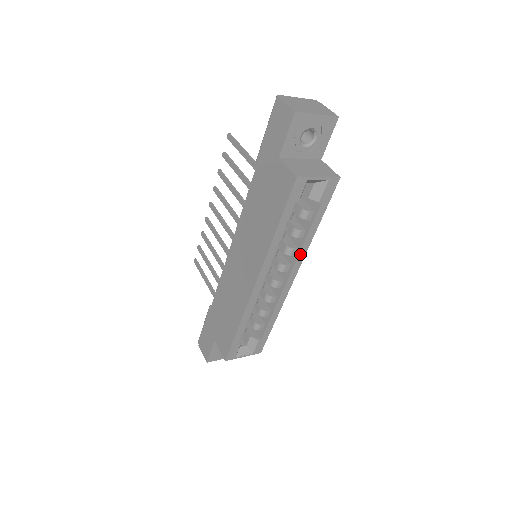
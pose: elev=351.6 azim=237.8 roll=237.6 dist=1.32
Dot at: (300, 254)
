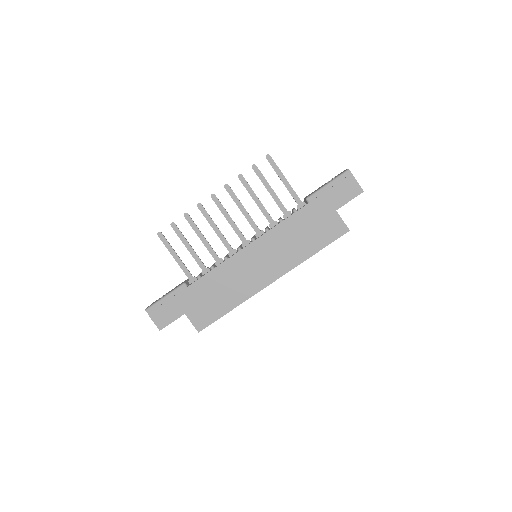
Dot at: occluded
